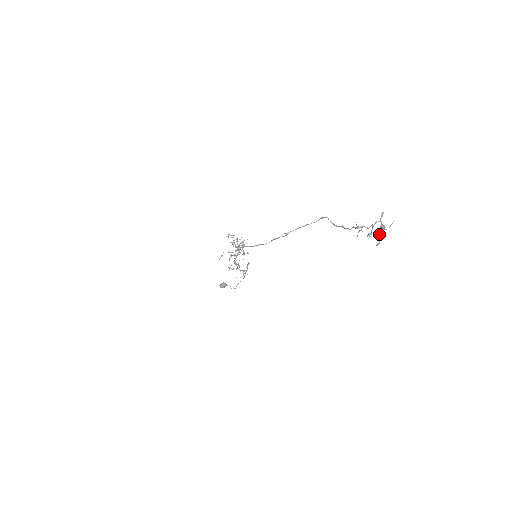
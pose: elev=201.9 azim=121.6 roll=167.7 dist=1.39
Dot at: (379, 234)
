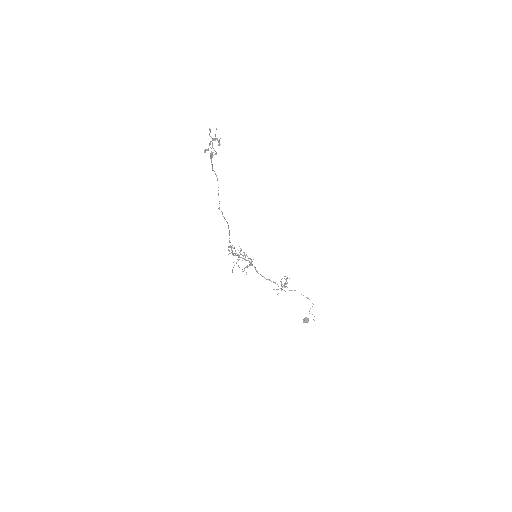
Dot at: (212, 145)
